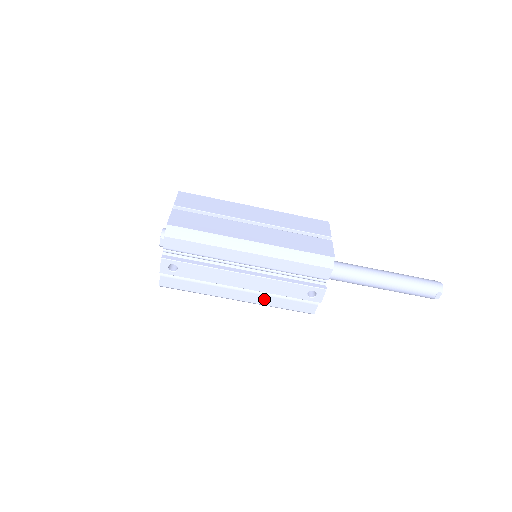
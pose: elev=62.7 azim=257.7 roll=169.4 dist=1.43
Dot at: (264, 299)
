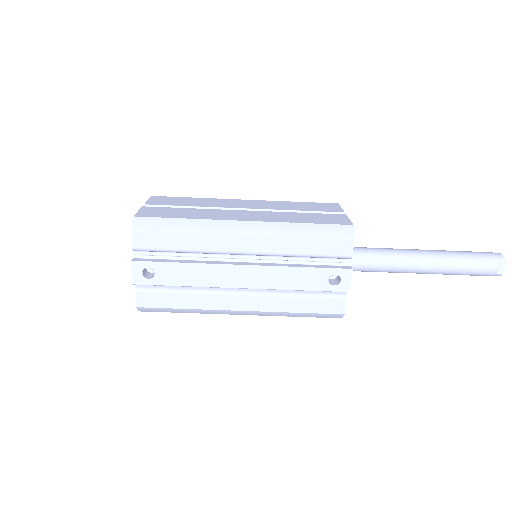
Dot at: (274, 303)
